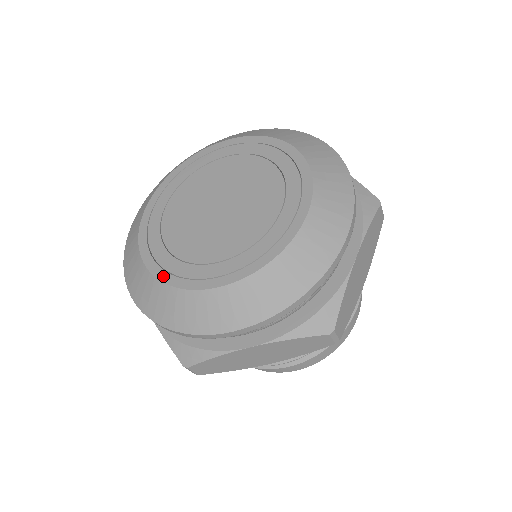
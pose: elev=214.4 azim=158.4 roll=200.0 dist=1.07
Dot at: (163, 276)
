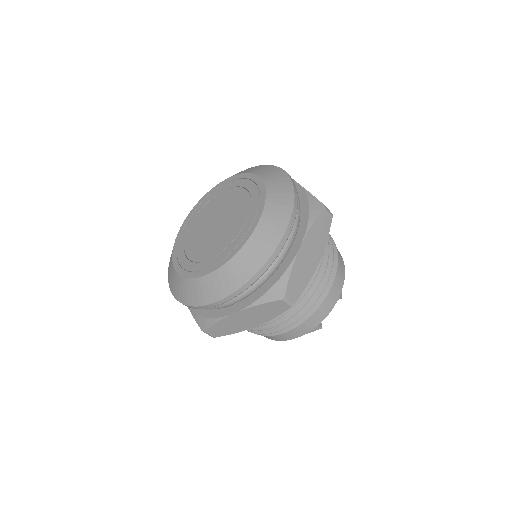
Dot at: (224, 261)
